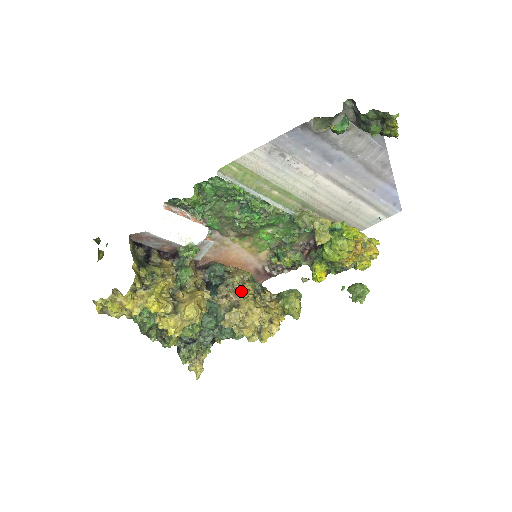
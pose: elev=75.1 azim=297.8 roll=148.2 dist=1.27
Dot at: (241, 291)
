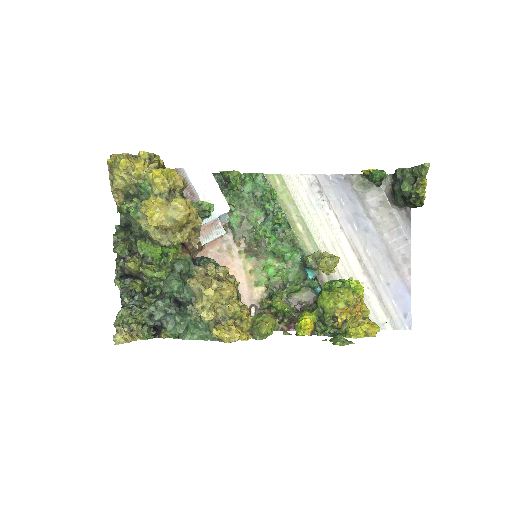
Dot at: occluded
